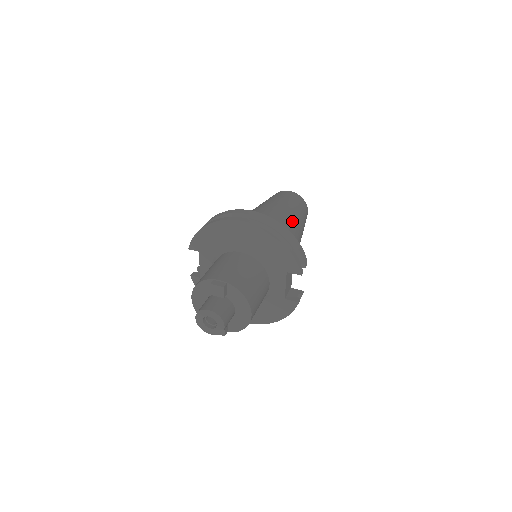
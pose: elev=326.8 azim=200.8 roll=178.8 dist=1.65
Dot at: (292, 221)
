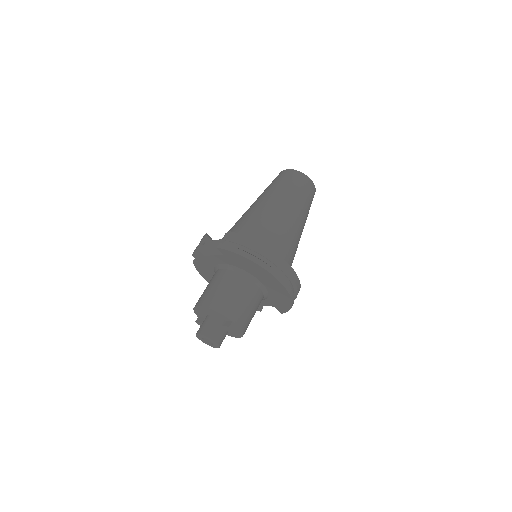
Dot at: occluded
